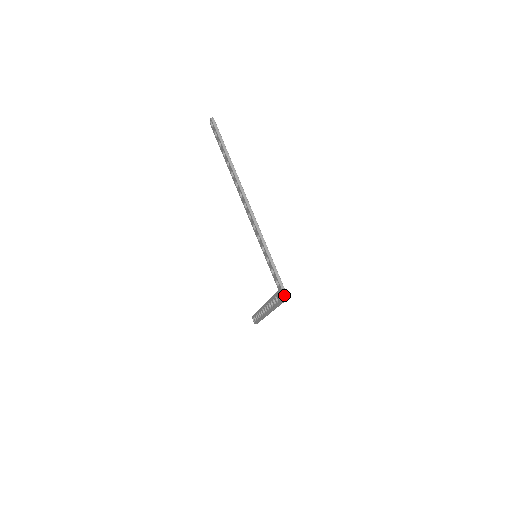
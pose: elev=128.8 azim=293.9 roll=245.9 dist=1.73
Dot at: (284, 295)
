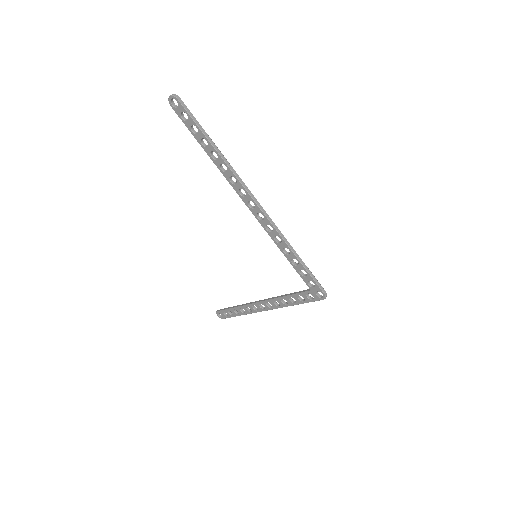
Dot at: (325, 295)
